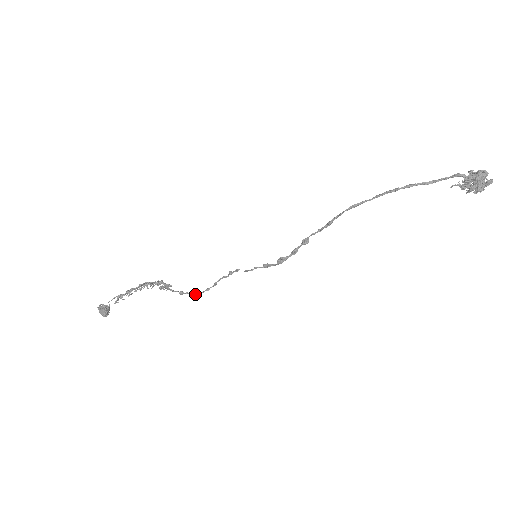
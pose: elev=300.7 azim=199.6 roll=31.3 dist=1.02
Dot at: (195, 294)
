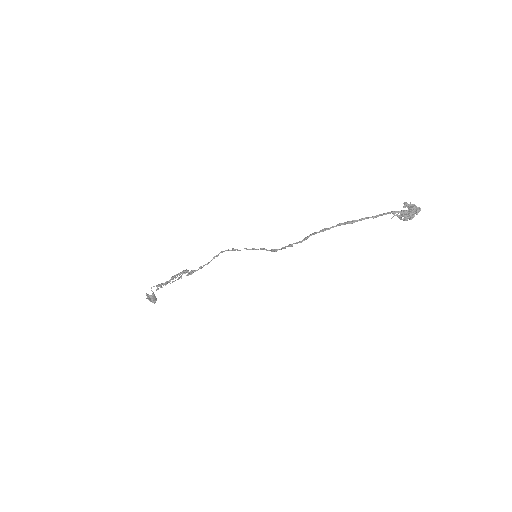
Dot at: (209, 262)
